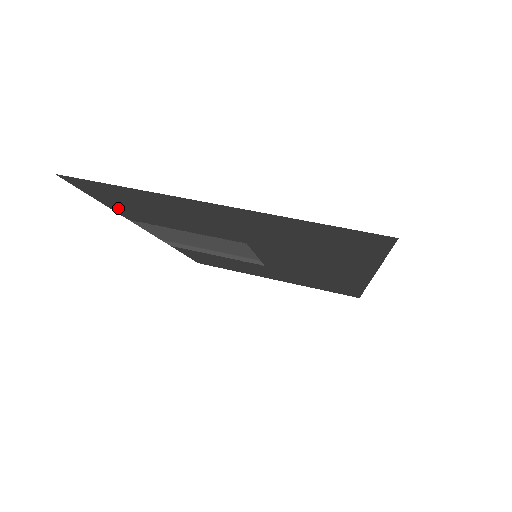
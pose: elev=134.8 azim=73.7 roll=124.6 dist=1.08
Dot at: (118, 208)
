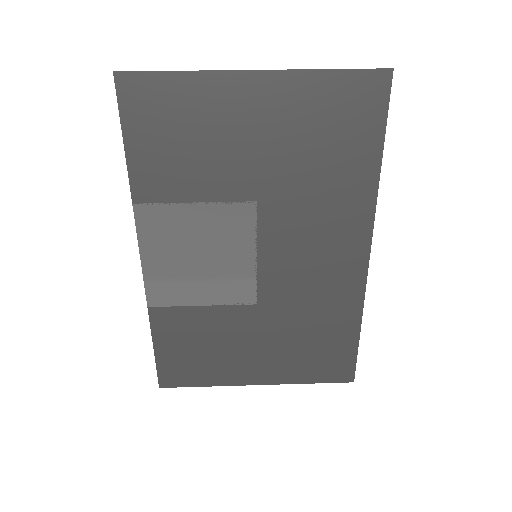
Dot at: (138, 159)
